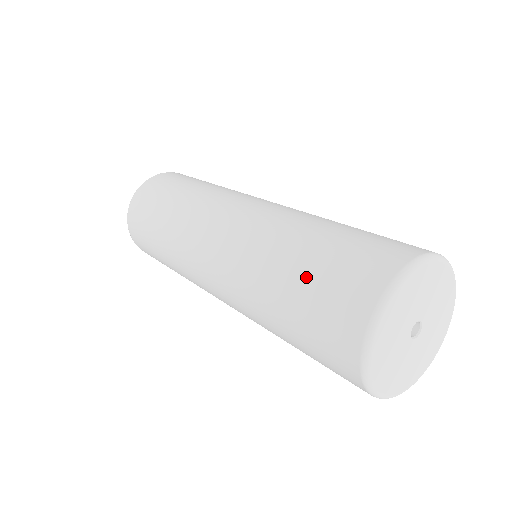
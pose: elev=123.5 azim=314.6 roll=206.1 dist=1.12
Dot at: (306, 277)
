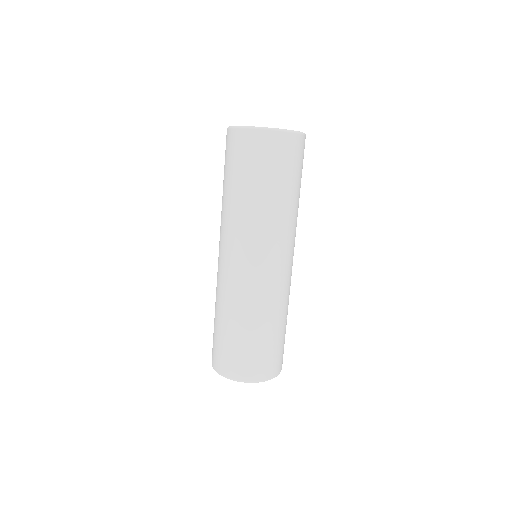
Dot at: (229, 339)
